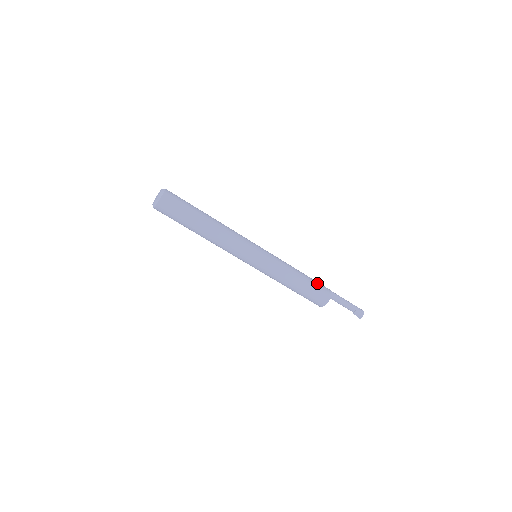
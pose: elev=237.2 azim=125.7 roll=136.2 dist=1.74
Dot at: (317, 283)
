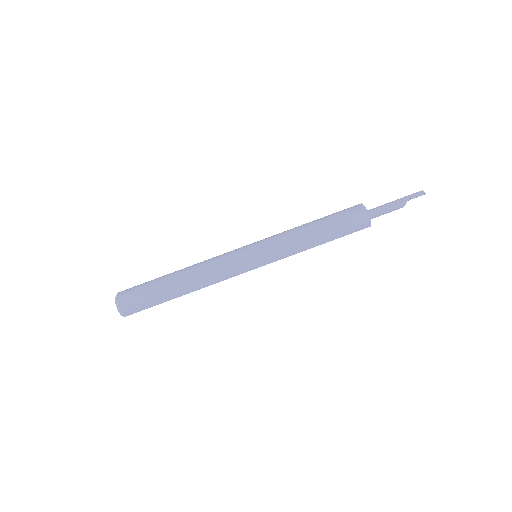
Dot at: occluded
